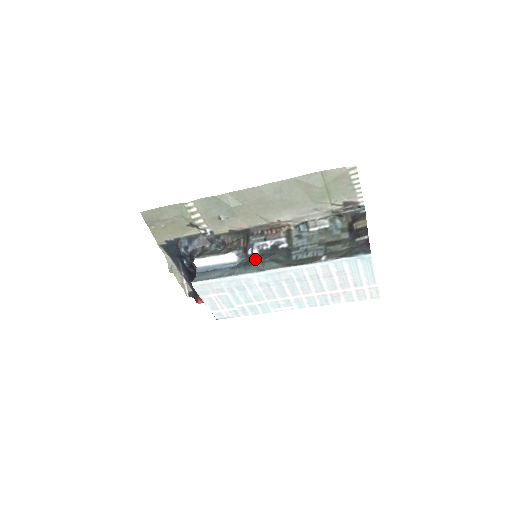
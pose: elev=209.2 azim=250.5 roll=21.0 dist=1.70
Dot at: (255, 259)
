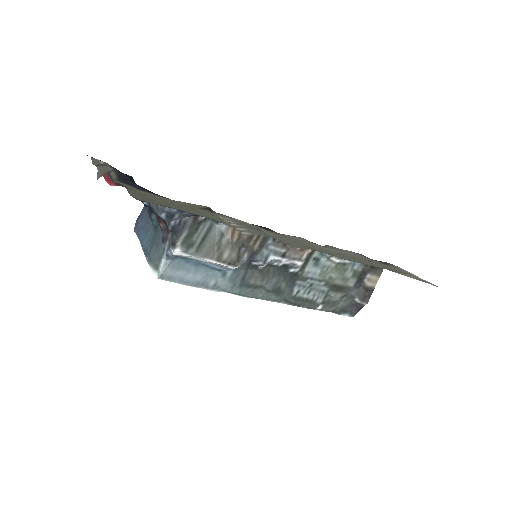
Dot at: (257, 276)
